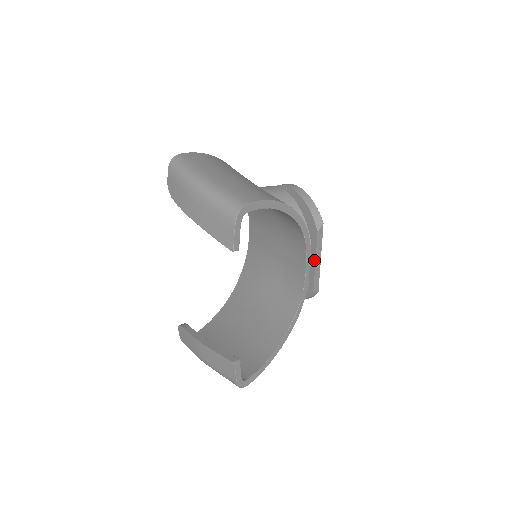
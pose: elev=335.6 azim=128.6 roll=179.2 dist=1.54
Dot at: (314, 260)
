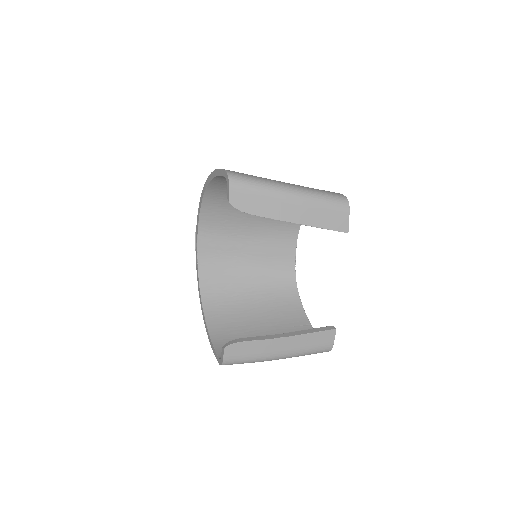
Dot at: occluded
